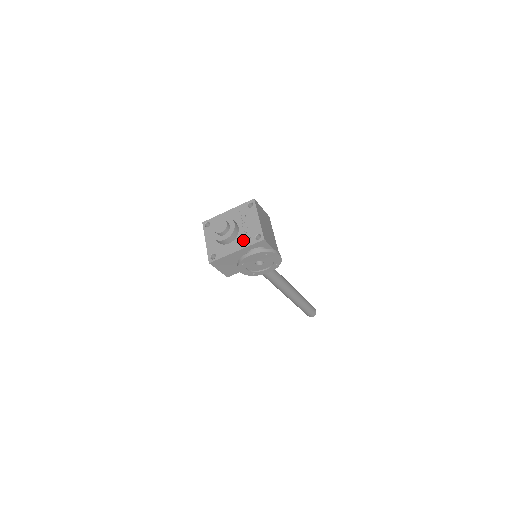
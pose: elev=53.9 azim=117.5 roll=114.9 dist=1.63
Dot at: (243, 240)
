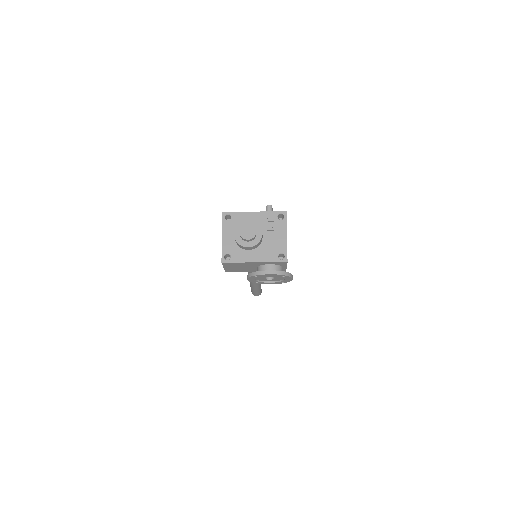
Dot at: (265, 253)
